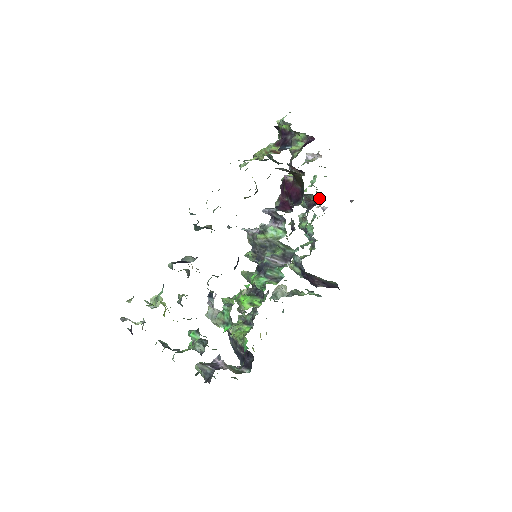
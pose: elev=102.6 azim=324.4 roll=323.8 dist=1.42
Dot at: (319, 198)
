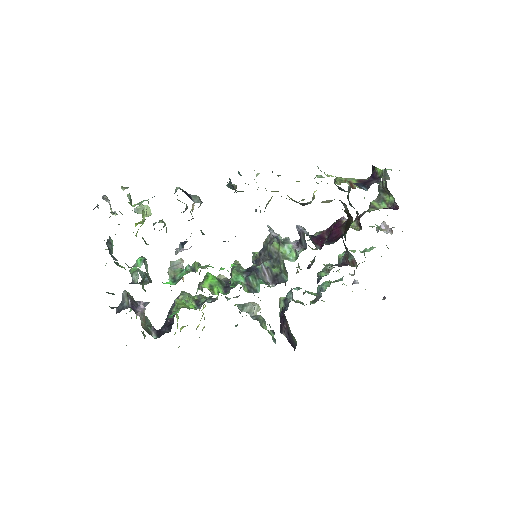
Dot at: (355, 263)
